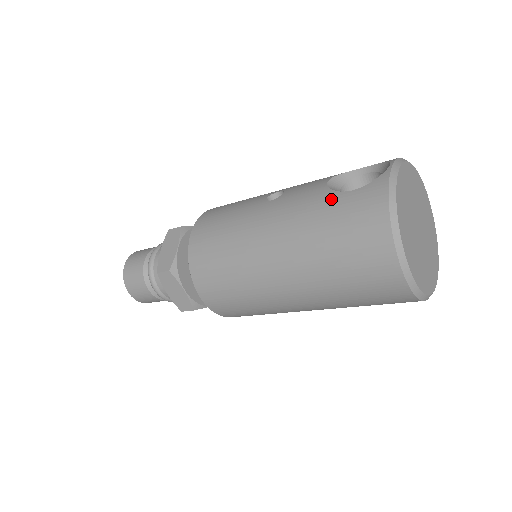
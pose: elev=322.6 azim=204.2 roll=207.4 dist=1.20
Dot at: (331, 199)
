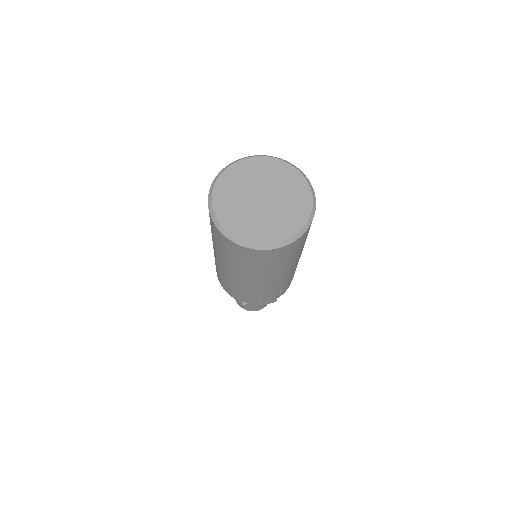
Dot at: occluded
